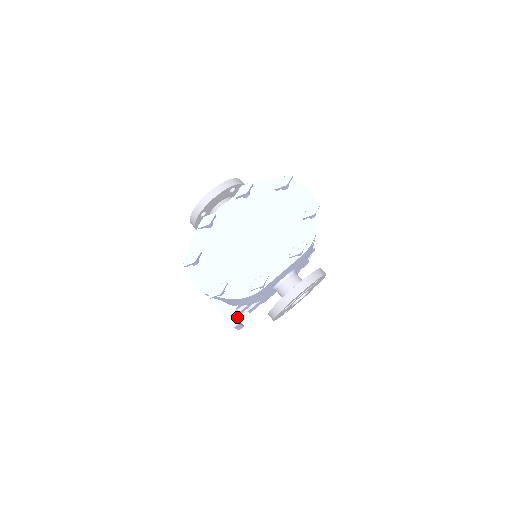
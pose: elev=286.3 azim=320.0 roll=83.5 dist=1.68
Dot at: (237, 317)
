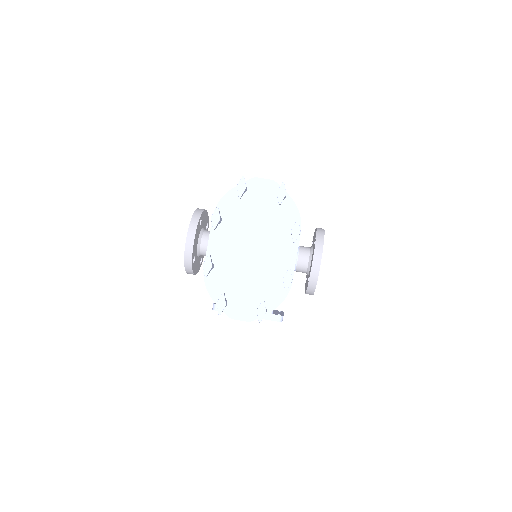
Dot at: occluded
